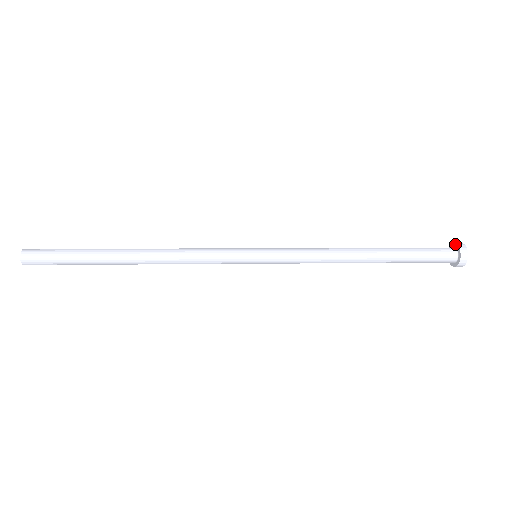
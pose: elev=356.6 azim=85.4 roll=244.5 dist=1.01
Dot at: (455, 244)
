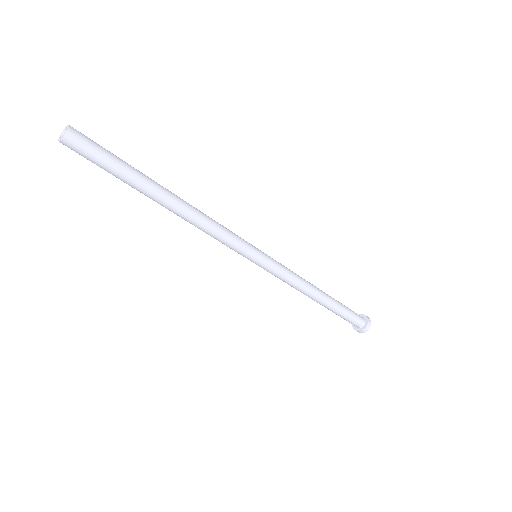
Dot at: (364, 315)
